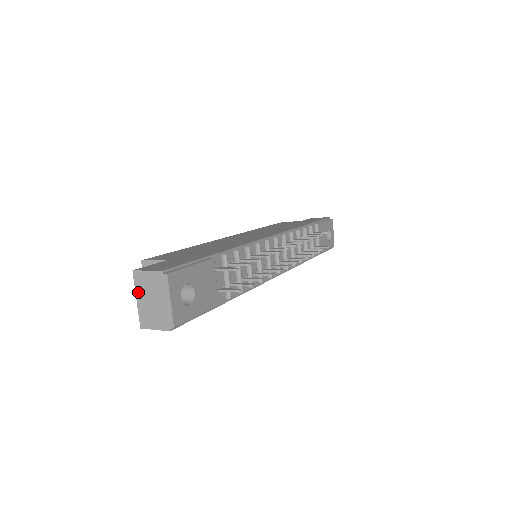
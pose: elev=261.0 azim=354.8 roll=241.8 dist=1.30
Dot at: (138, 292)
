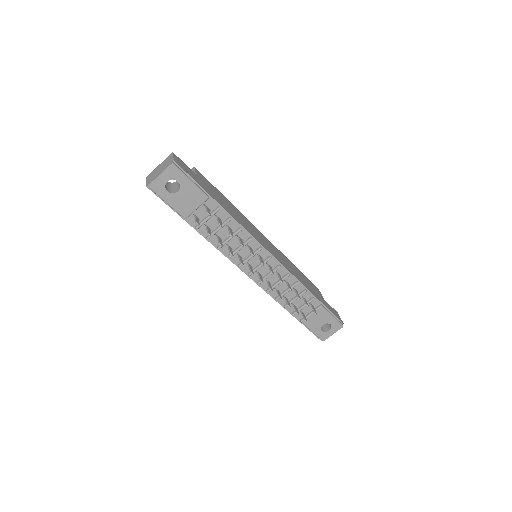
Dot at: (163, 162)
